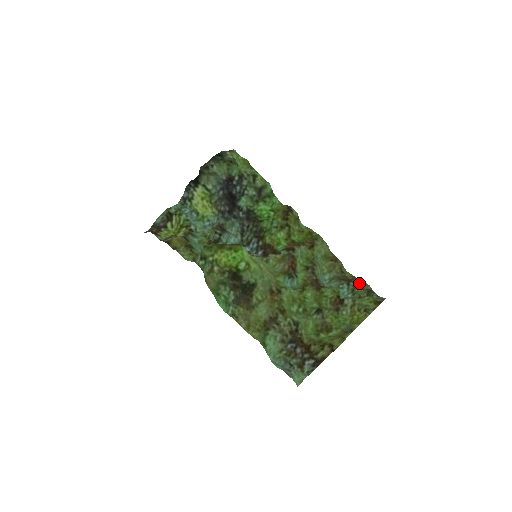
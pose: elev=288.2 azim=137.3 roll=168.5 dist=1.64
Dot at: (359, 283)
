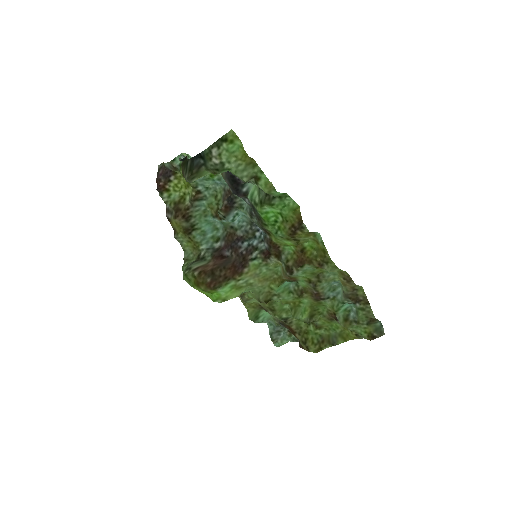
Dot at: (366, 308)
